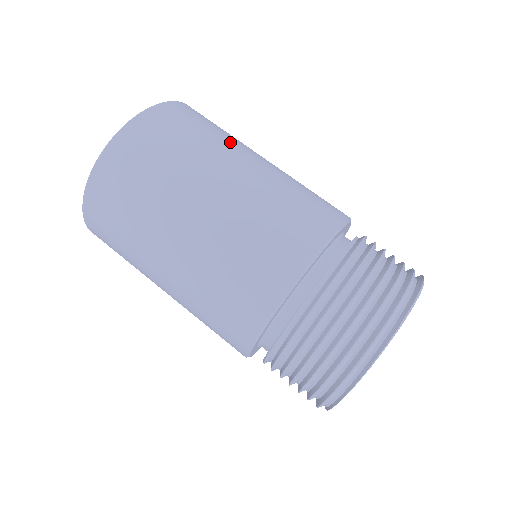
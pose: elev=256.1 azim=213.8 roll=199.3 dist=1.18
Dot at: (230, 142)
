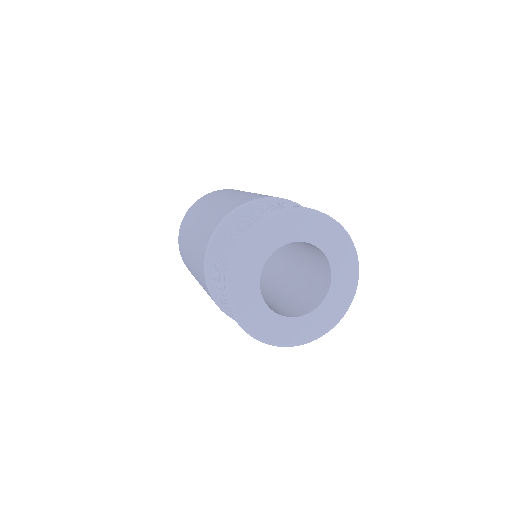
Dot at: occluded
